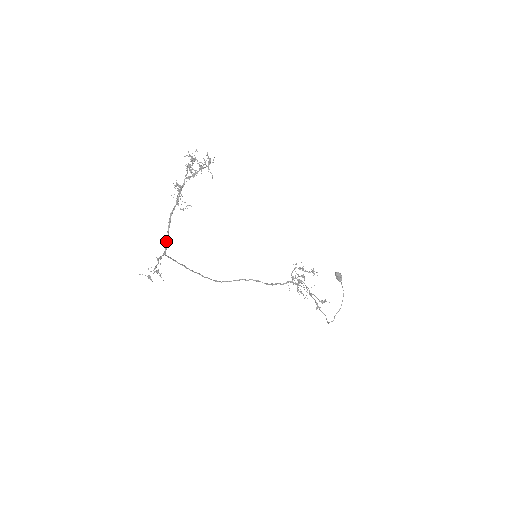
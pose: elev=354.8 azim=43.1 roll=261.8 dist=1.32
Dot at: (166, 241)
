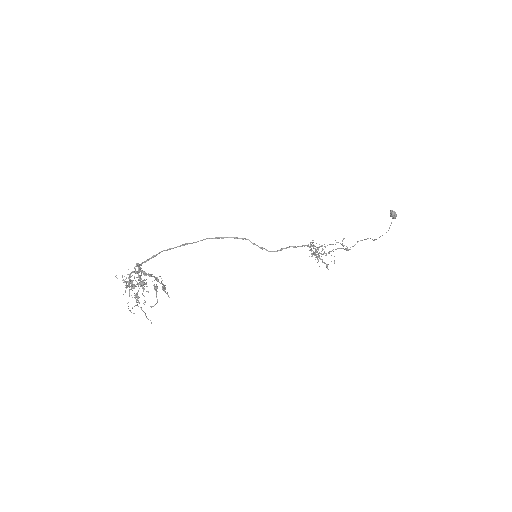
Dot at: occluded
